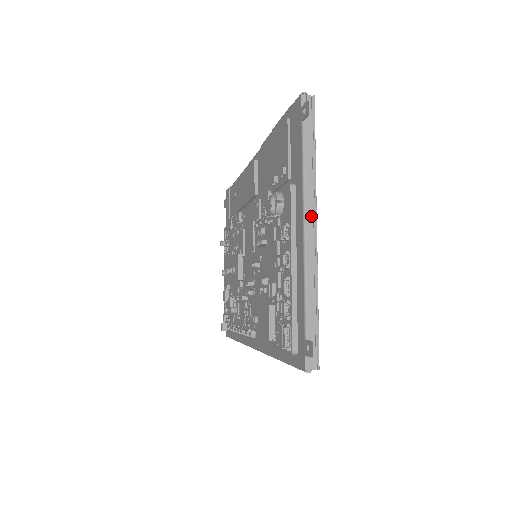
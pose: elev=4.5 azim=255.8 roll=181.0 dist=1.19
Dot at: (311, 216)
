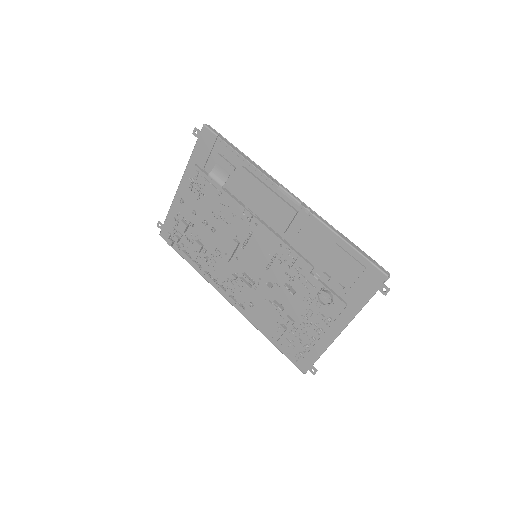
Dot at: (347, 324)
